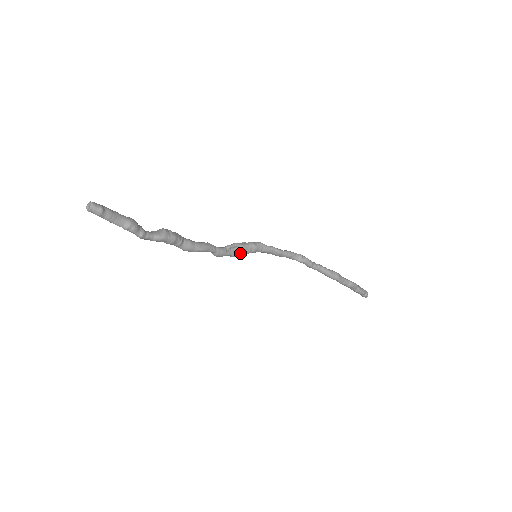
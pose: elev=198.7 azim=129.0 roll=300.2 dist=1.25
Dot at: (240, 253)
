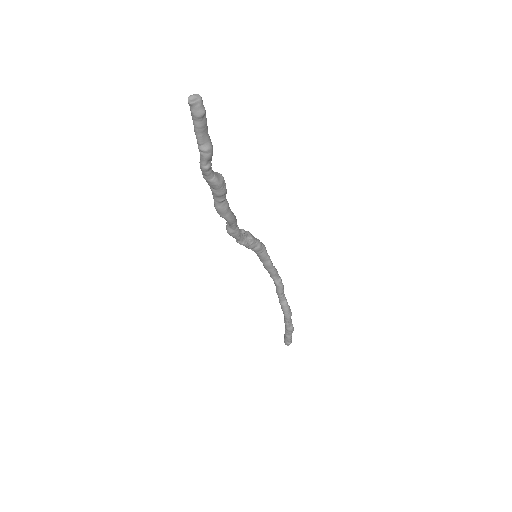
Dot at: (246, 244)
